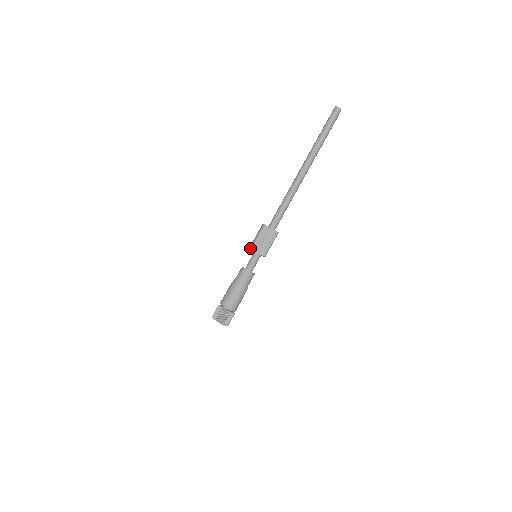
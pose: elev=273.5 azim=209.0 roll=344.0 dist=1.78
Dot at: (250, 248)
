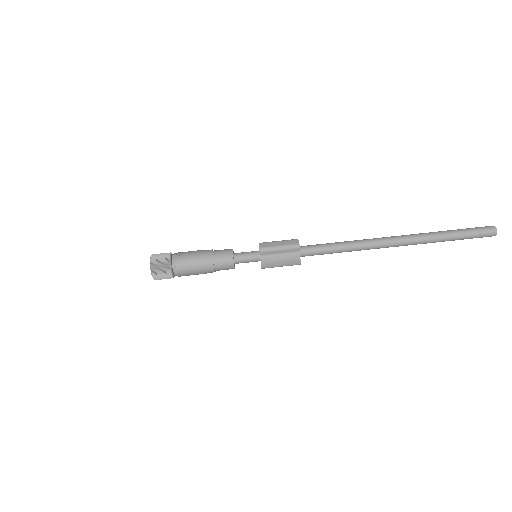
Dot at: (261, 248)
